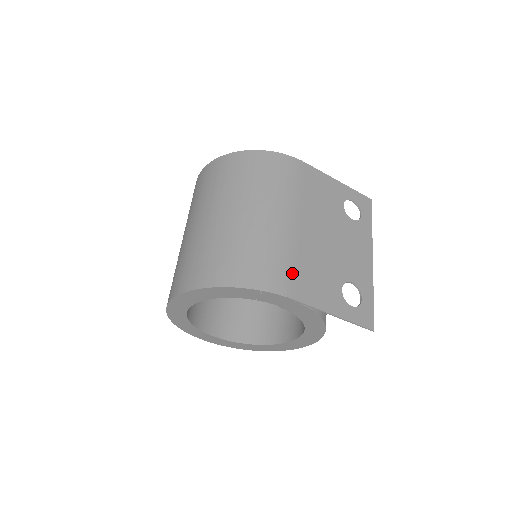
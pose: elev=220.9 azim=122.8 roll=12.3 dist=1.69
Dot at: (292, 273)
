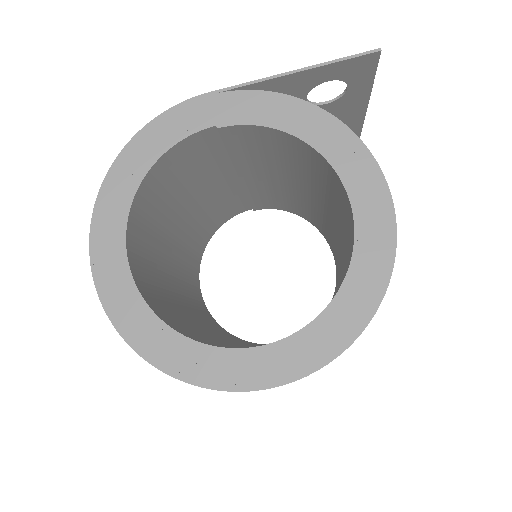
Dot at: occluded
